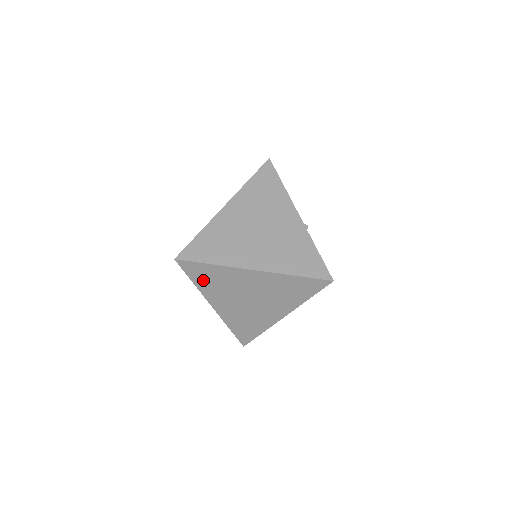
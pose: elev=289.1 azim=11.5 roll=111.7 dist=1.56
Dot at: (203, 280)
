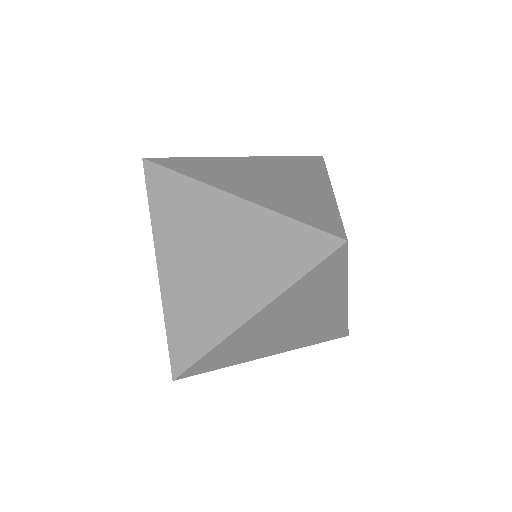
Dot at: (163, 206)
